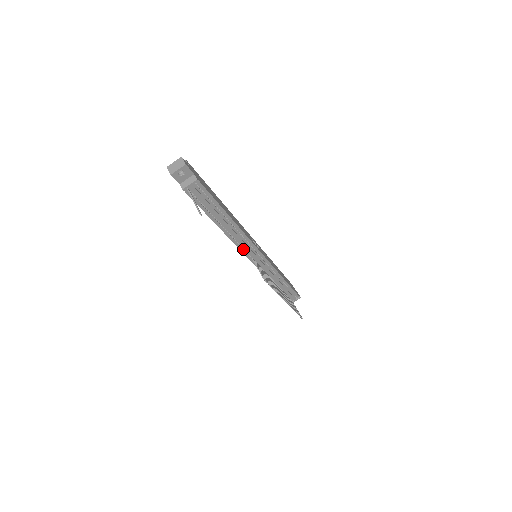
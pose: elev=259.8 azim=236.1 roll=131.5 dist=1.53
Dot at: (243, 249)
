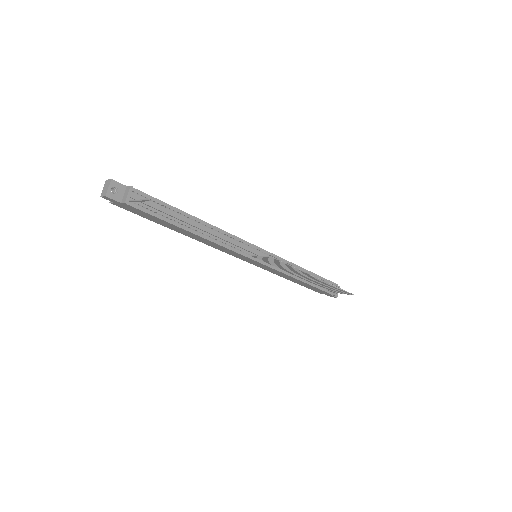
Dot at: (235, 249)
